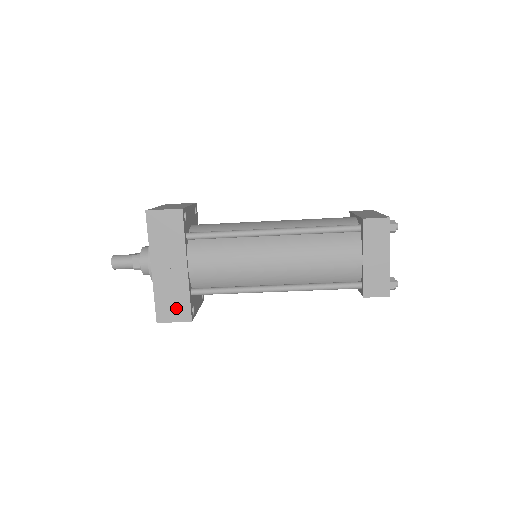
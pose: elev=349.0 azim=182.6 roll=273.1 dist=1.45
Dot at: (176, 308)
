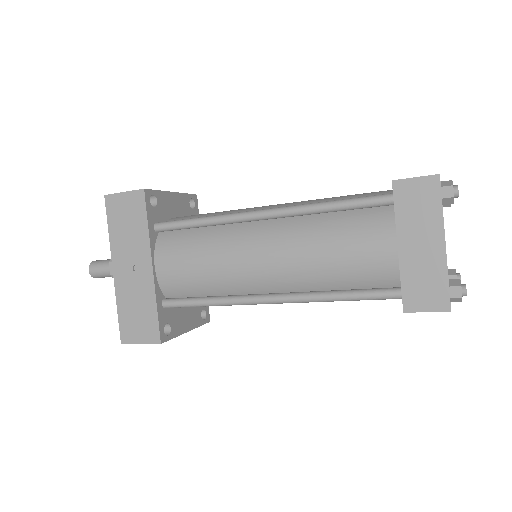
Dot at: (142, 324)
